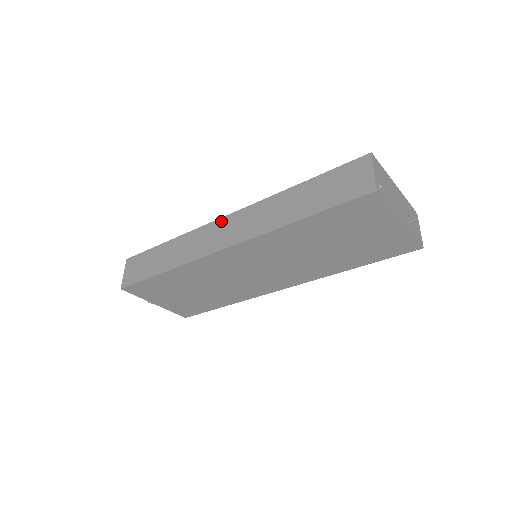
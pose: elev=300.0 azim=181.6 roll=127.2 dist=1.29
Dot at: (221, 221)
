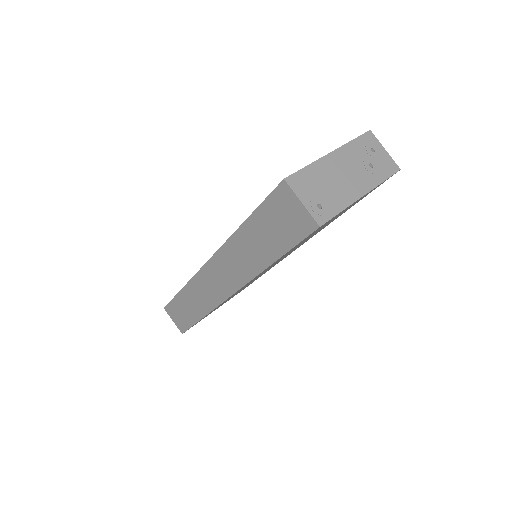
Dot at: (206, 270)
